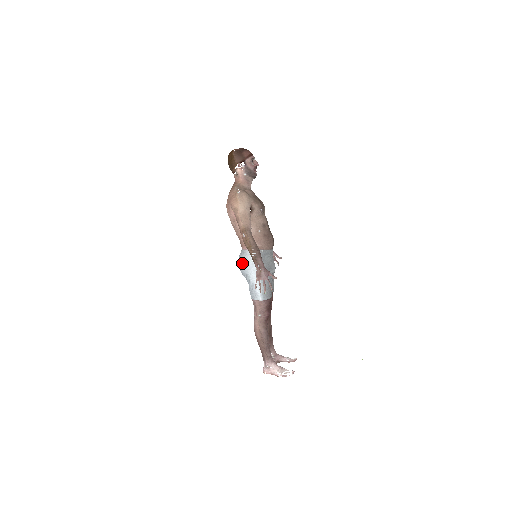
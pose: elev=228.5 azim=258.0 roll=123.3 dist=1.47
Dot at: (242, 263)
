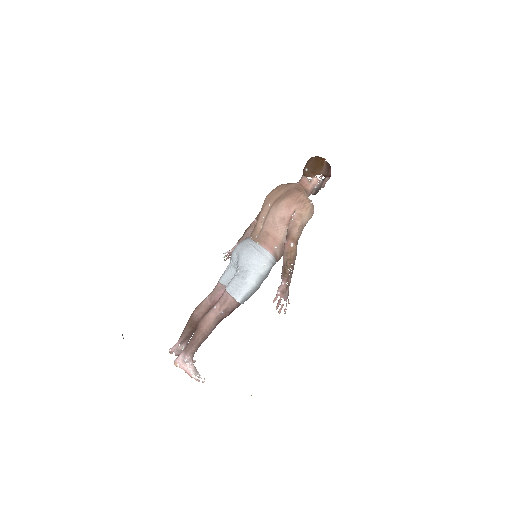
Dot at: (252, 258)
